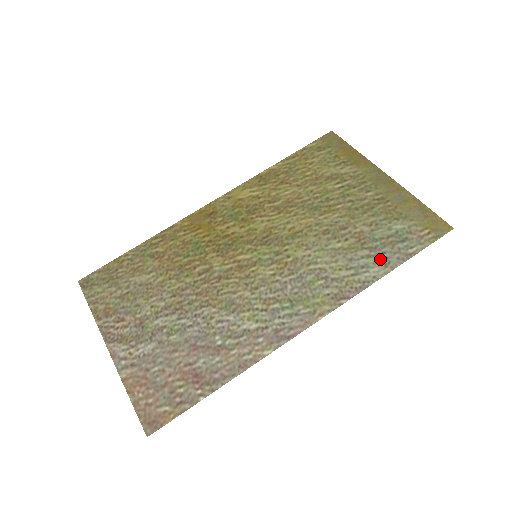
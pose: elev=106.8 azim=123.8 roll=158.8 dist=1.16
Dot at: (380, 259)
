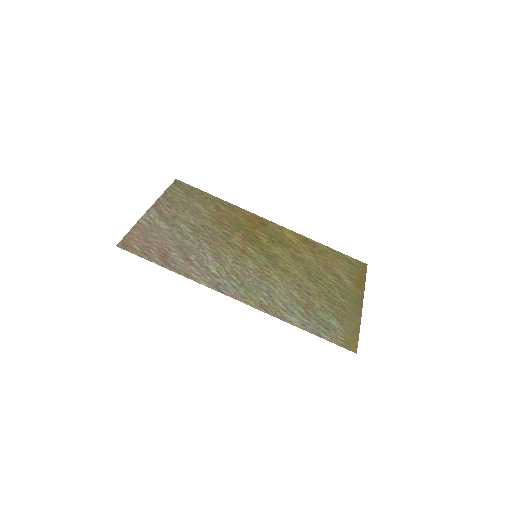
Dot at: (304, 320)
